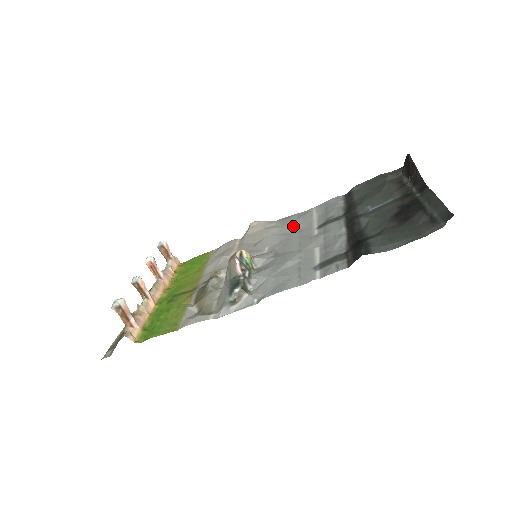
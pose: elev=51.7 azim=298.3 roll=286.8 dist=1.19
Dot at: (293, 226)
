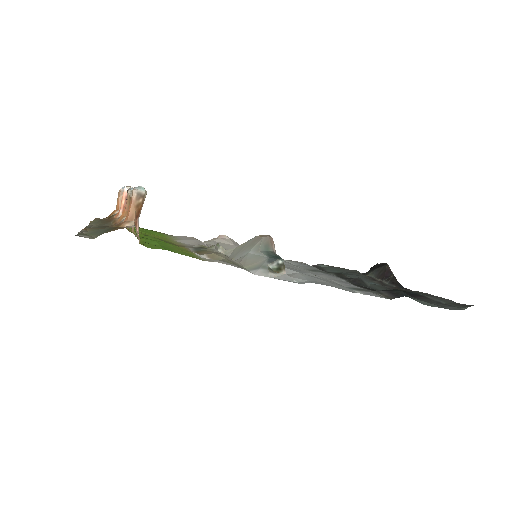
Dot at: occluded
